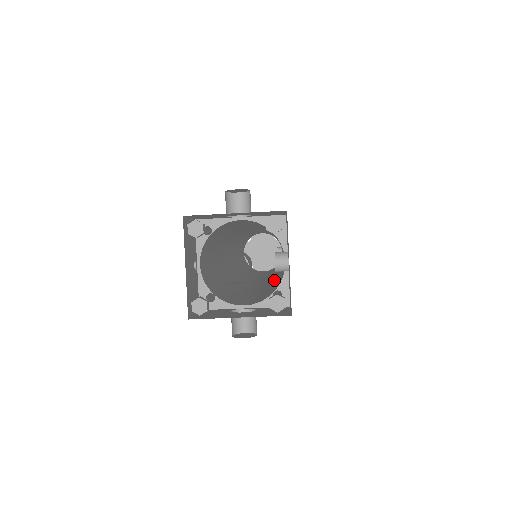
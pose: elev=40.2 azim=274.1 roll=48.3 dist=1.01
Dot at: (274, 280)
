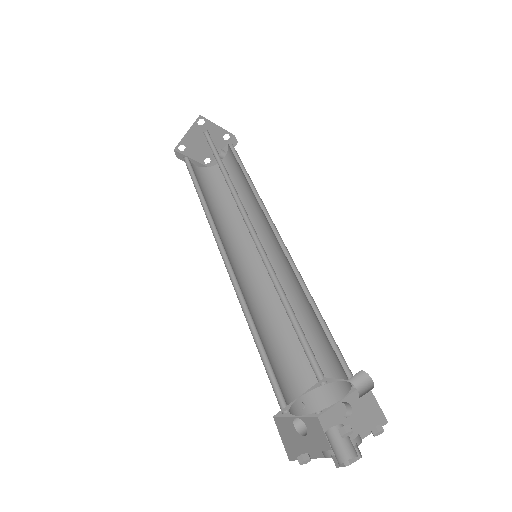
Dot at: (277, 320)
